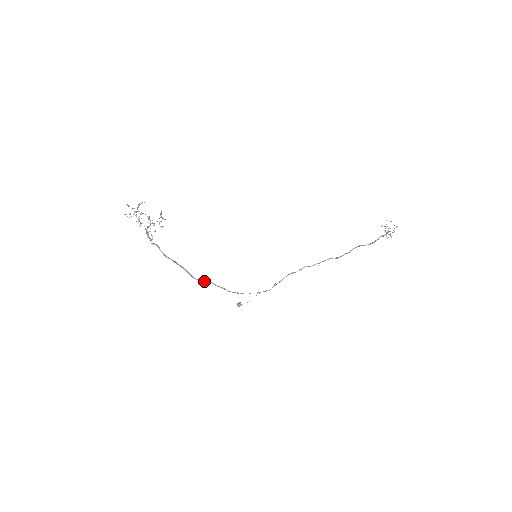
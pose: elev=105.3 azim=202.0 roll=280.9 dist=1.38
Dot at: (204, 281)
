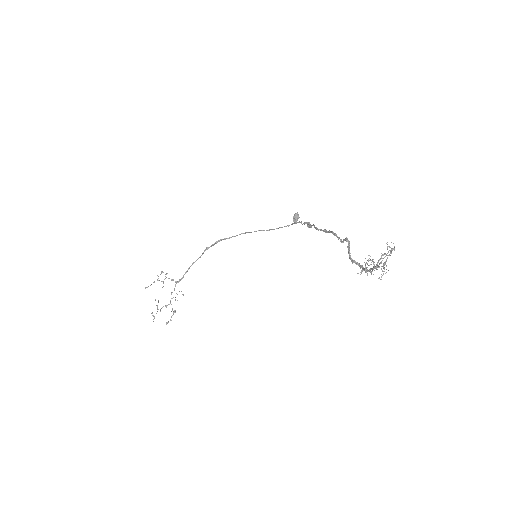
Dot at: occluded
